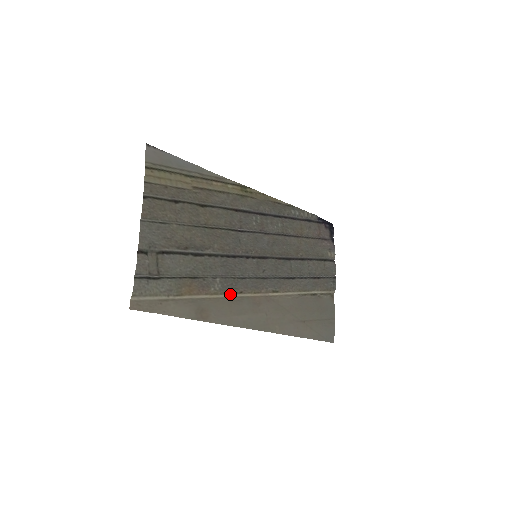
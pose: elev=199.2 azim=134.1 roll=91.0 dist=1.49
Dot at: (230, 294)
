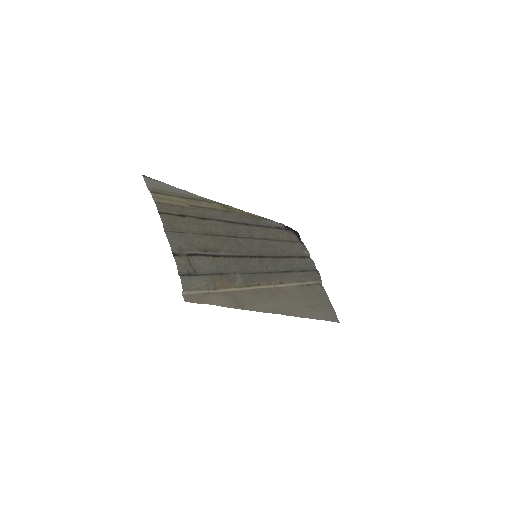
Dot at: (251, 287)
